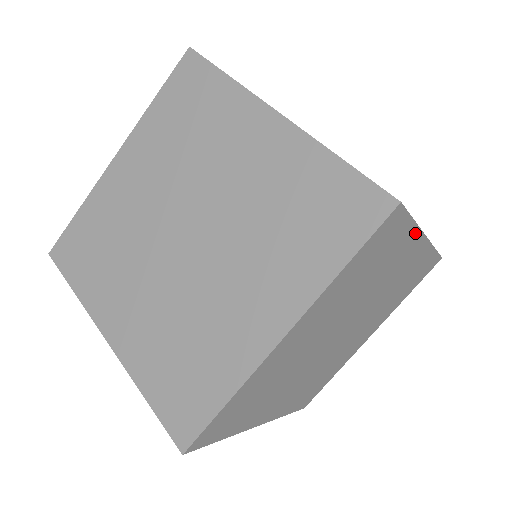
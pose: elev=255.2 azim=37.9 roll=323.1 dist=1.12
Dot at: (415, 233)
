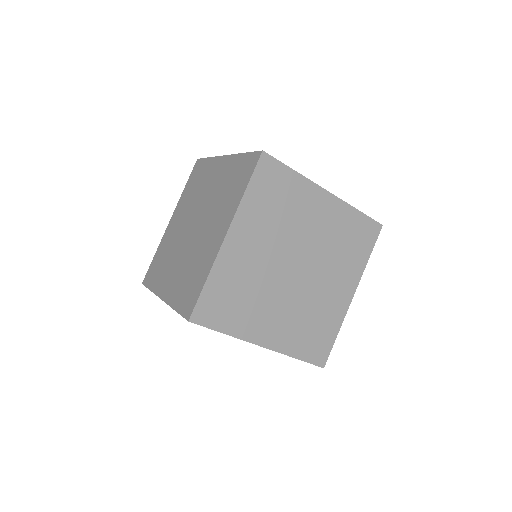
Dot at: (306, 182)
